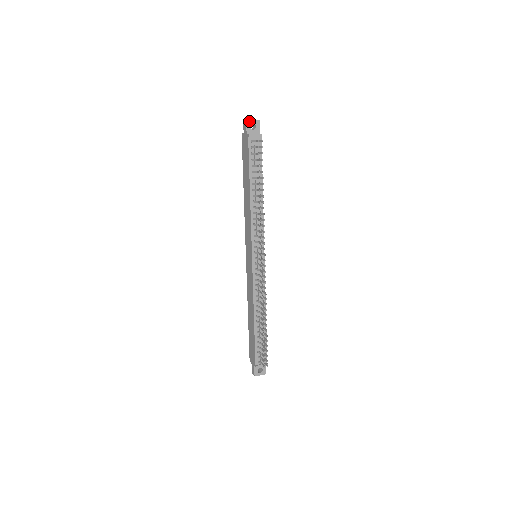
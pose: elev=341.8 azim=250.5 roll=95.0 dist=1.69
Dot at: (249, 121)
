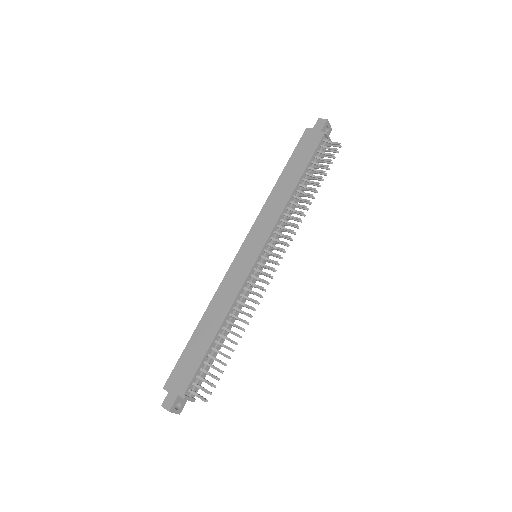
Dot at: (328, 122)
